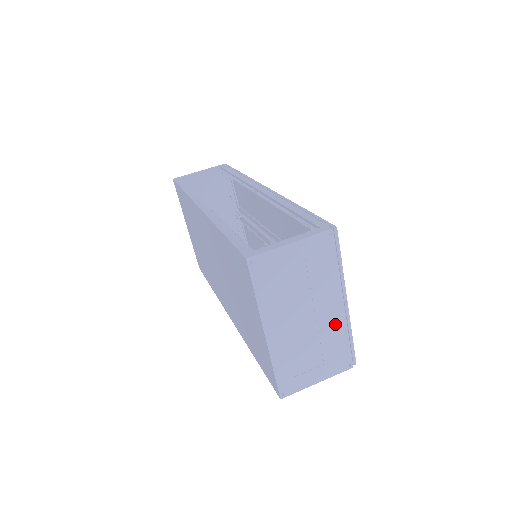
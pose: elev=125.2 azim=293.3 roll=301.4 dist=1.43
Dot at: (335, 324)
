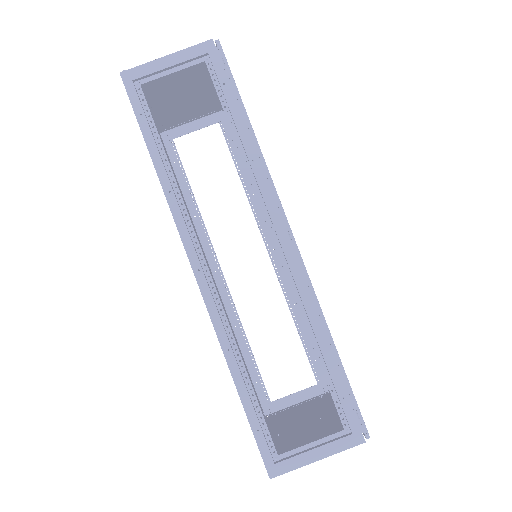
Dot at: (330, 410)
